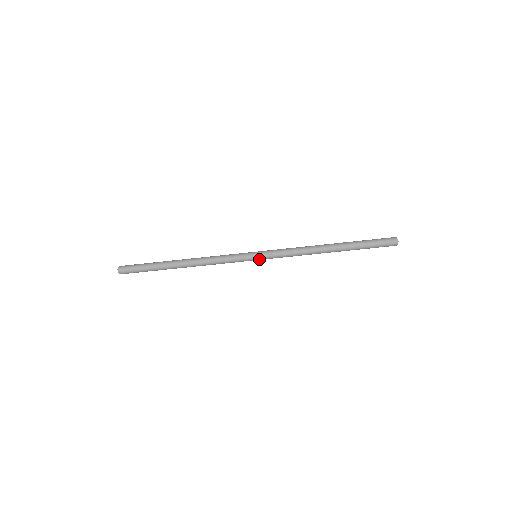
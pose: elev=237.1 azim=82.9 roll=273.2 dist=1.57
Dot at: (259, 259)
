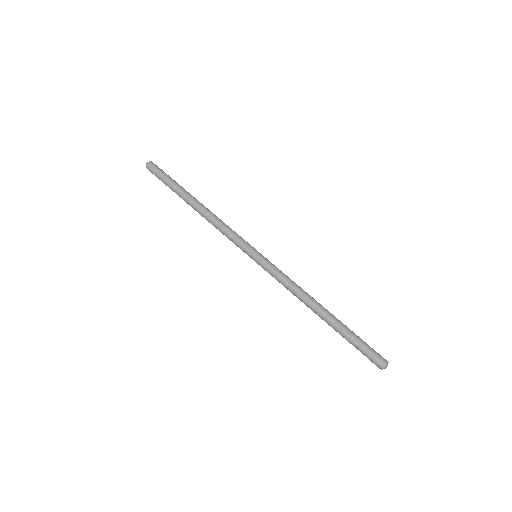
Dot at: (259, 256)
